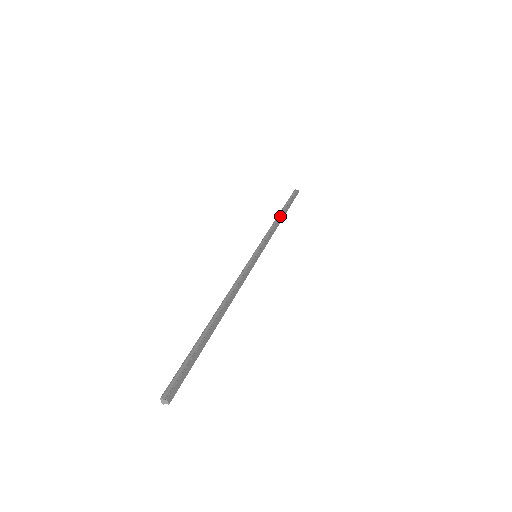
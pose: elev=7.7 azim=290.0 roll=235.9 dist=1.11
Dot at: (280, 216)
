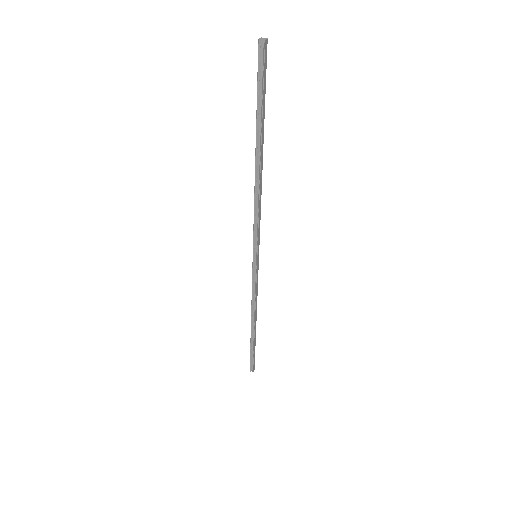
Dot at: (258, 167)
